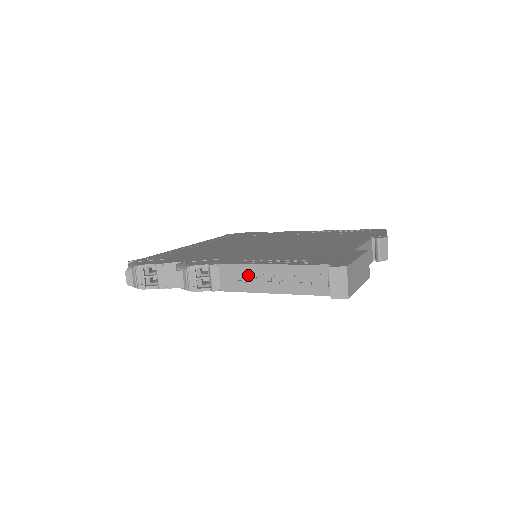
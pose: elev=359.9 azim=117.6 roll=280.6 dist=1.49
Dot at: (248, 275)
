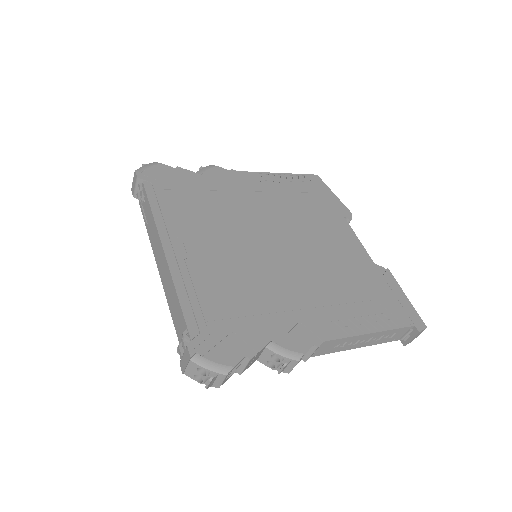
Dot at: (345, 342)
